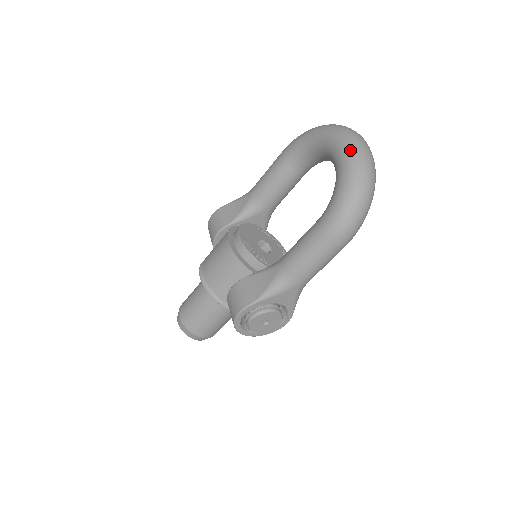
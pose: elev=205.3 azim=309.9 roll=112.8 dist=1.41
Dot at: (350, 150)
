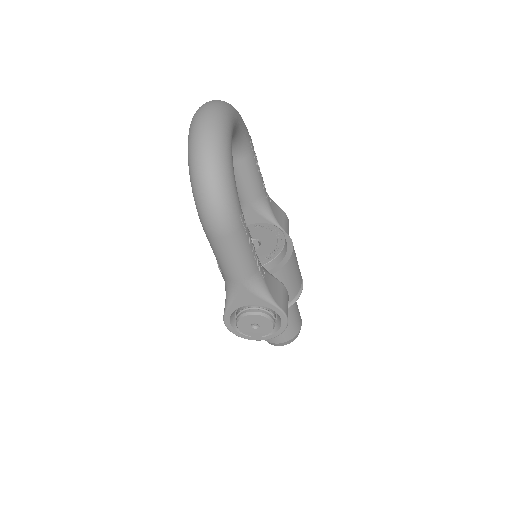
Dot at: (188, 135)
